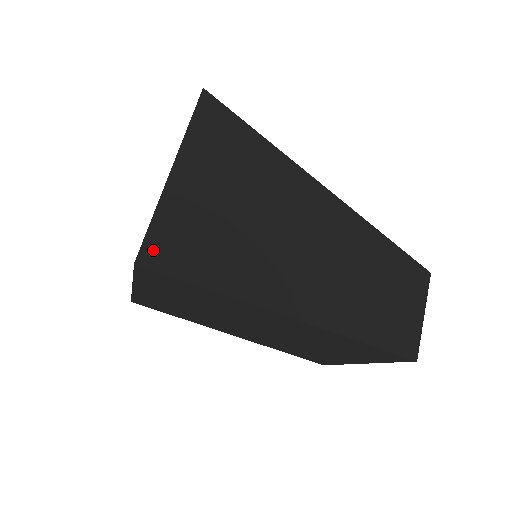
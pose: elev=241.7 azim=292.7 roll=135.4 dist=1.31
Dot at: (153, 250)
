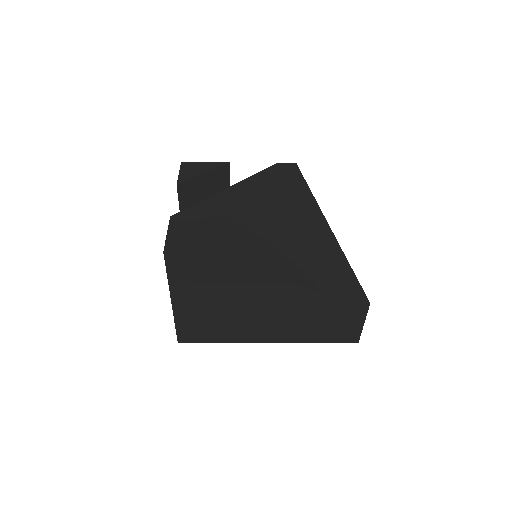
Dot at: (184, 337)
